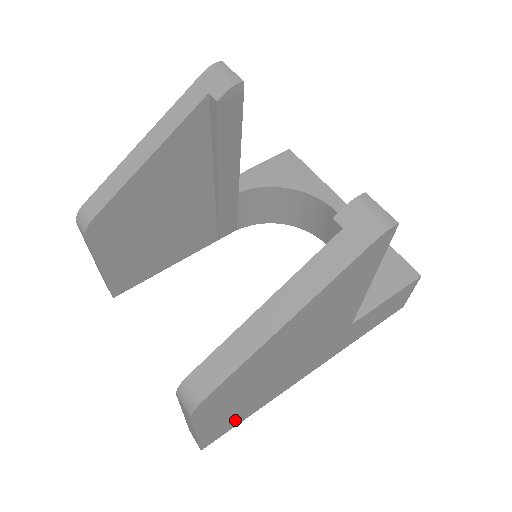
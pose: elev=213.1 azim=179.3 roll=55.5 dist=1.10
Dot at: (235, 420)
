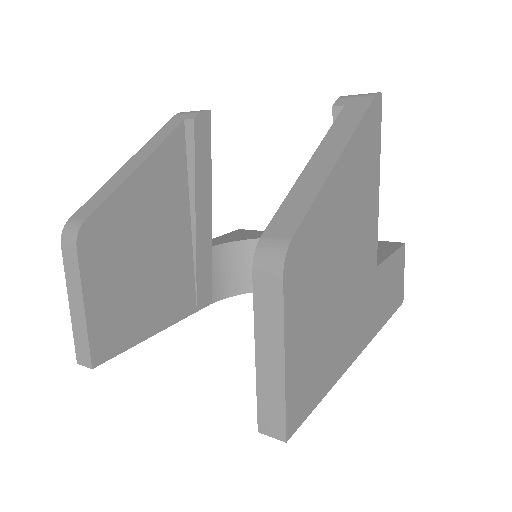
Dot at: (312, 384)
